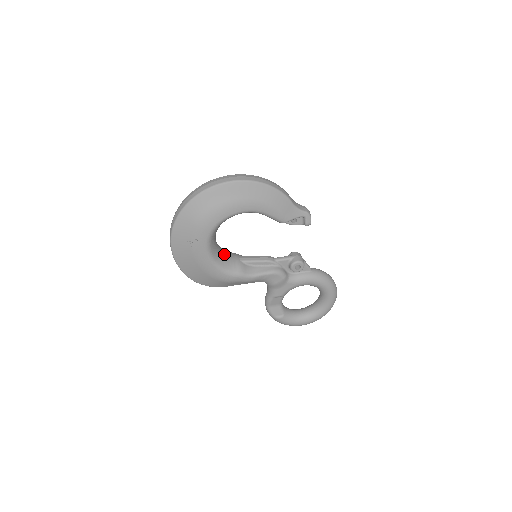
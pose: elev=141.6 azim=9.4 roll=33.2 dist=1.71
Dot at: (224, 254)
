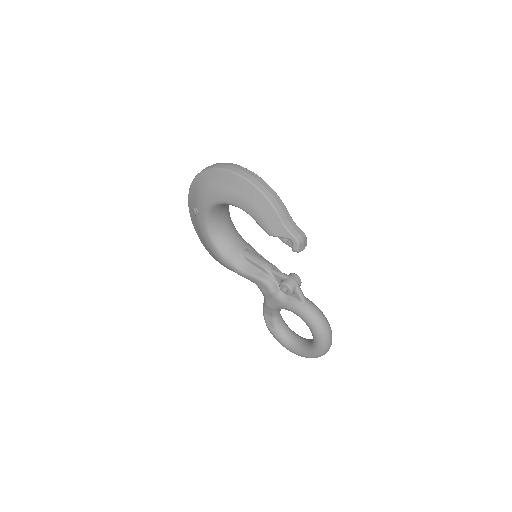
Dot at: (228, 238)
